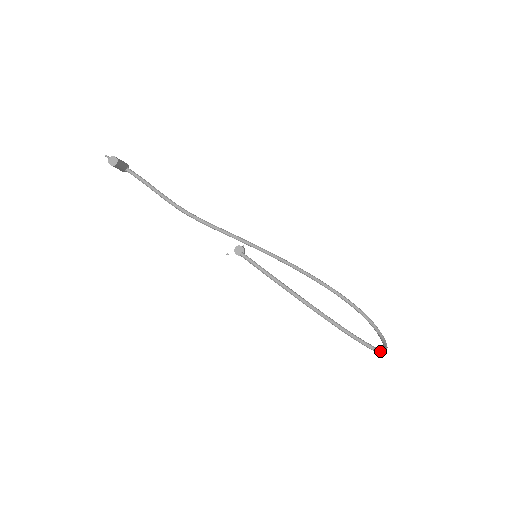
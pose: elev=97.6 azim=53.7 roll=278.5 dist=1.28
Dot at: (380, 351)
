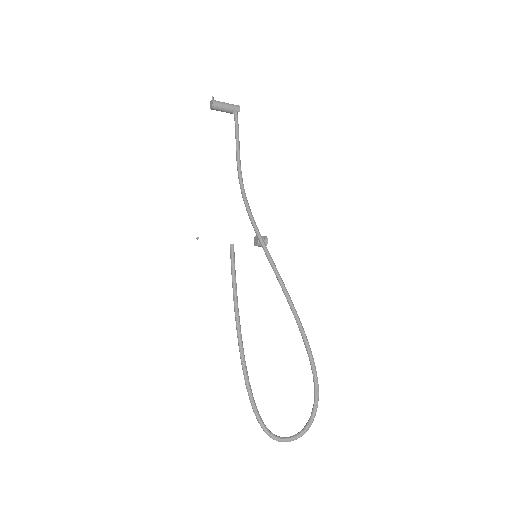
Dot at: (266, 432)
